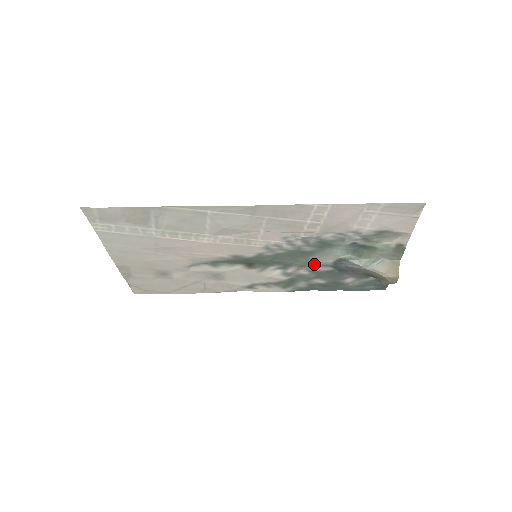
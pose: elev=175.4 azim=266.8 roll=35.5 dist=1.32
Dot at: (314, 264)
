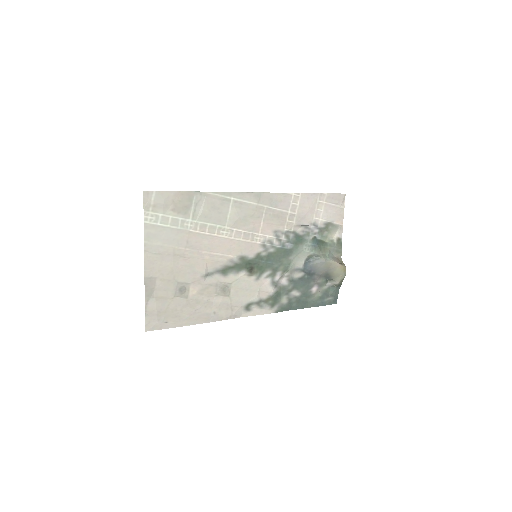
Dot at: (292, 267)
